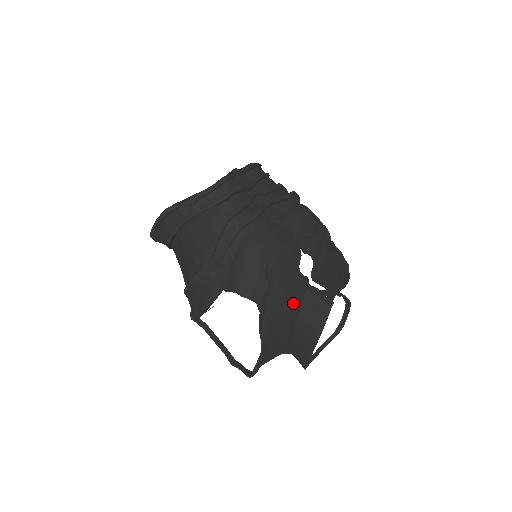
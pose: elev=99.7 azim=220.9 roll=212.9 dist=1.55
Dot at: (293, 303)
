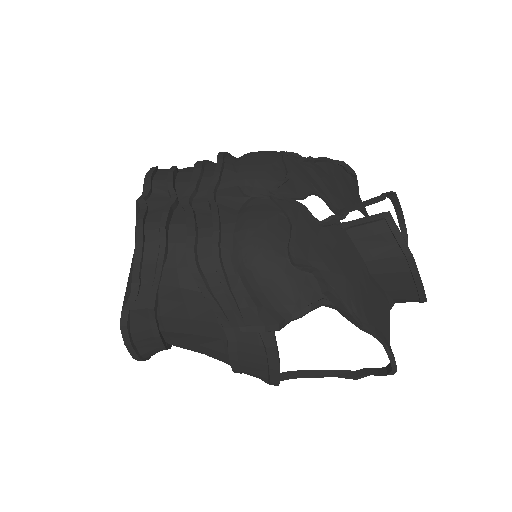
Dot at: (351, 260)
